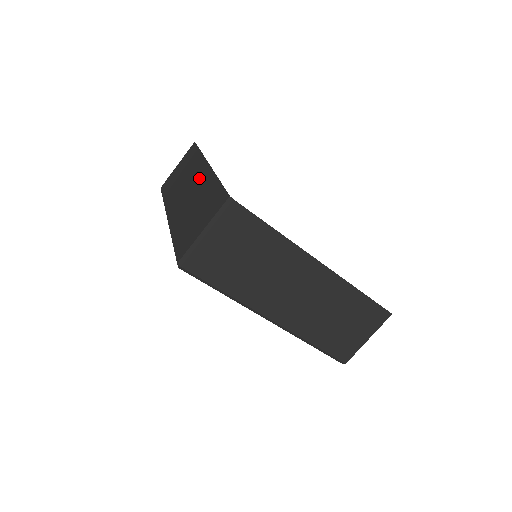
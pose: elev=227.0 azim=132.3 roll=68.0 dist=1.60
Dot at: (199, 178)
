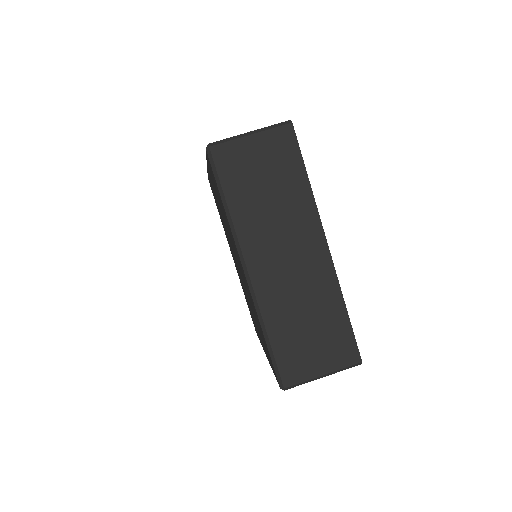
Dot at: (312, 258)
